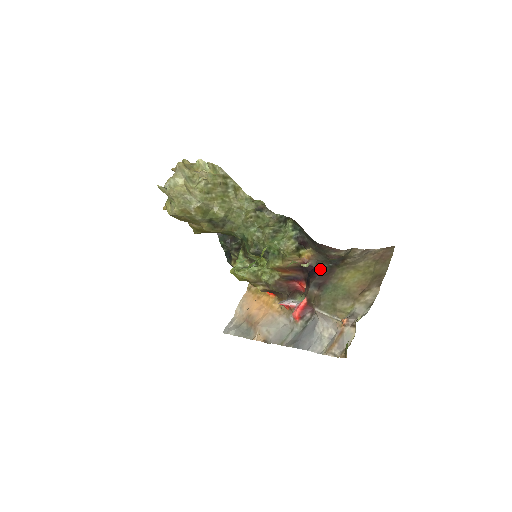
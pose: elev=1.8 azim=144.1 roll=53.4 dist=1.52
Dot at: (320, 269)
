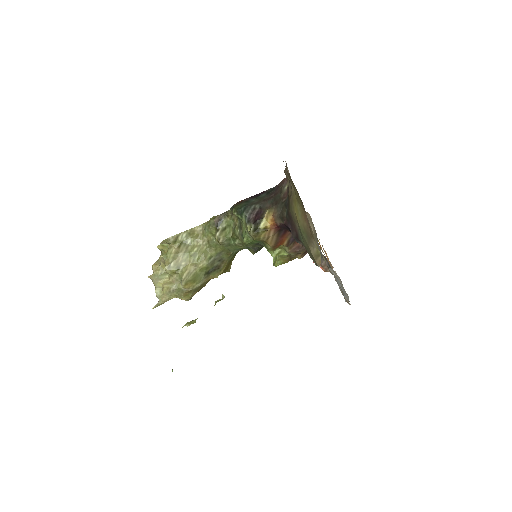
Dot at: (286, 222)
